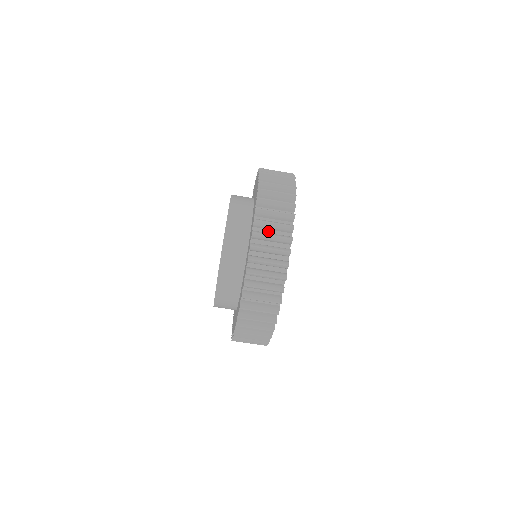
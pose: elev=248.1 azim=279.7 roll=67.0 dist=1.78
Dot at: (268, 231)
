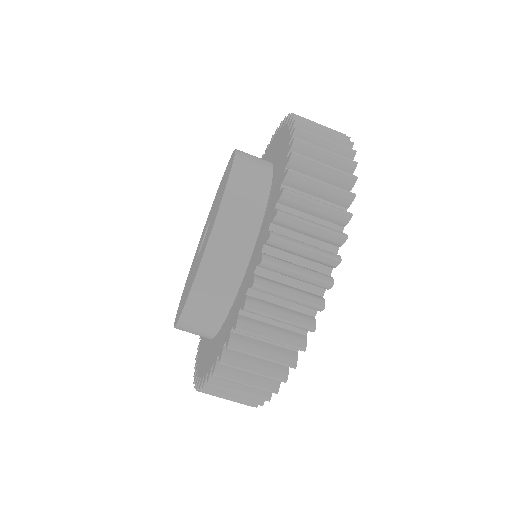
Dot at: occluded
